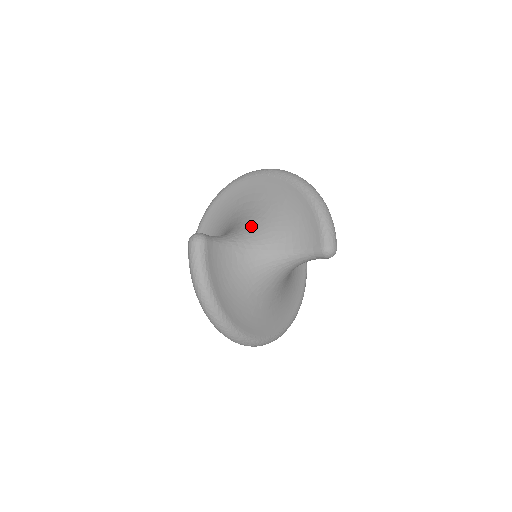
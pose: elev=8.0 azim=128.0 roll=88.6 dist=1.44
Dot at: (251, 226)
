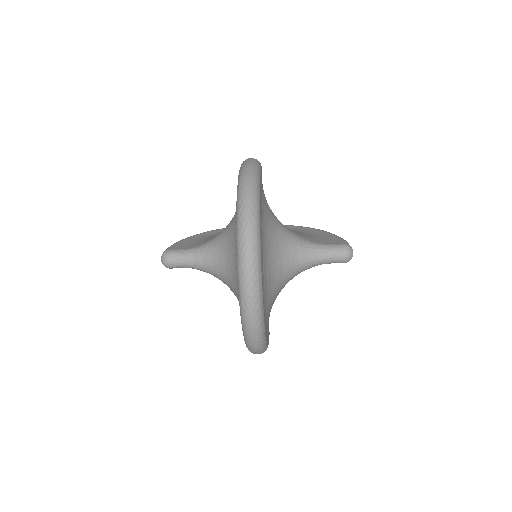
Dot at: occluded
